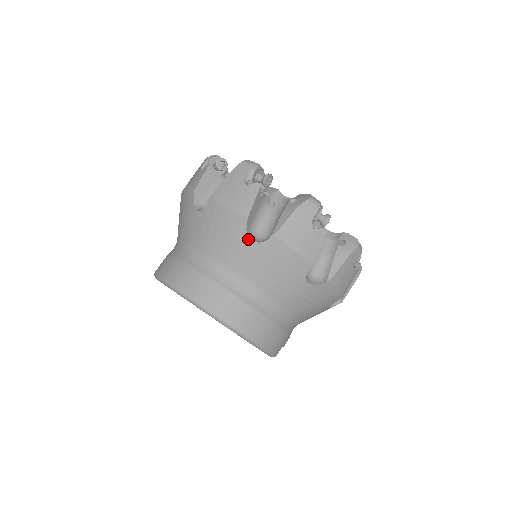
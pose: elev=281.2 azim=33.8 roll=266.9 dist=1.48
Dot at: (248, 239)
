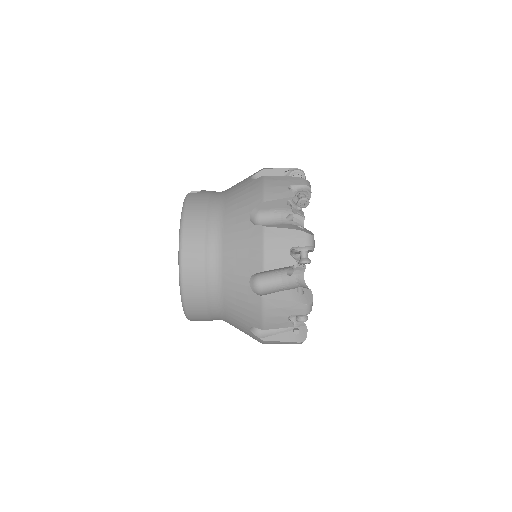
Dot at: (249, 278)
